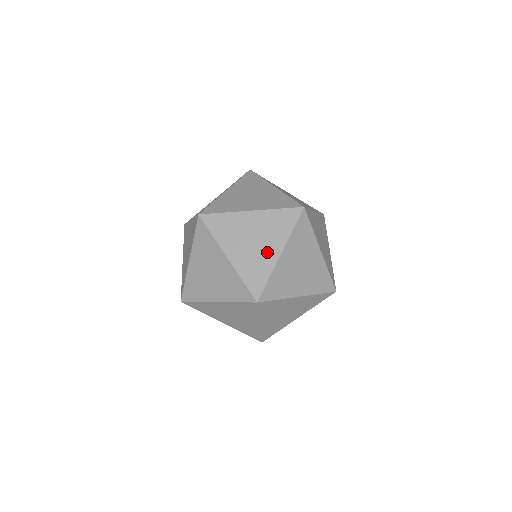
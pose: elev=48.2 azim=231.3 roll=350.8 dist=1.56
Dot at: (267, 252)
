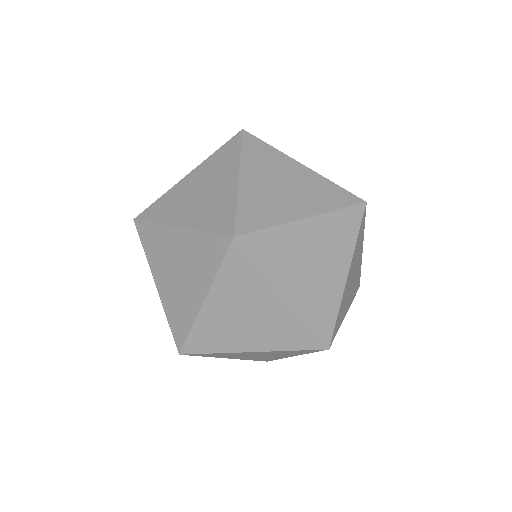
Dot at: (222, 188)
